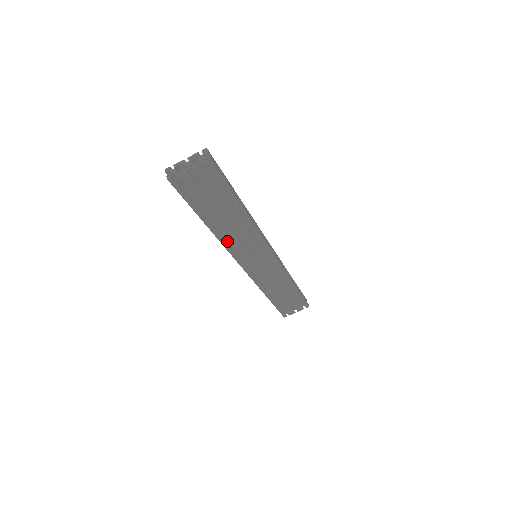
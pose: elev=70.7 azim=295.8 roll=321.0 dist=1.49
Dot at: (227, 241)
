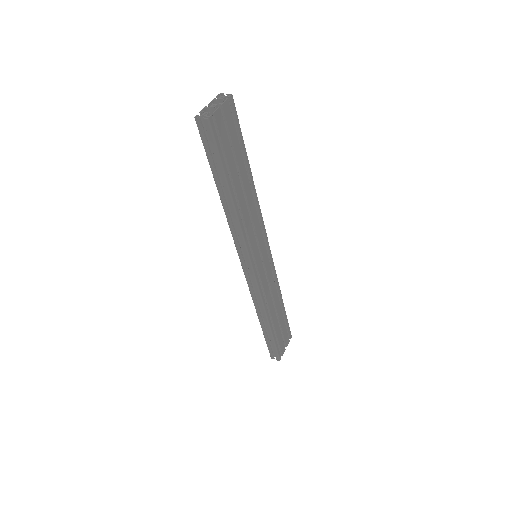
Dot at: occluded
